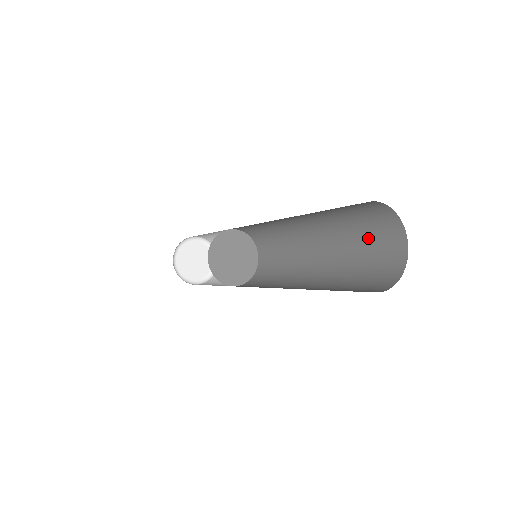
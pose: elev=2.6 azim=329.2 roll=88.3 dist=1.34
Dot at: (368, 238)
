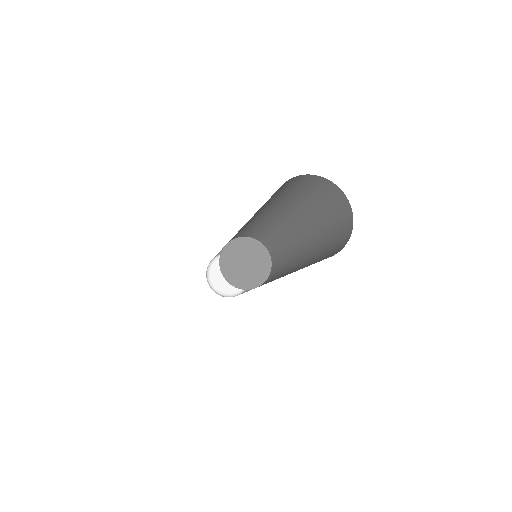
Dot at: (327, 213)
